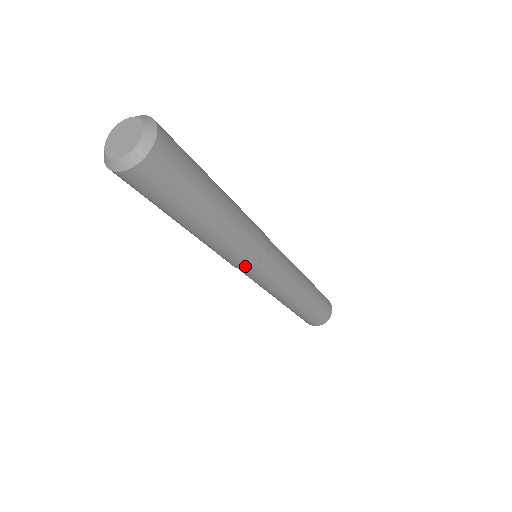
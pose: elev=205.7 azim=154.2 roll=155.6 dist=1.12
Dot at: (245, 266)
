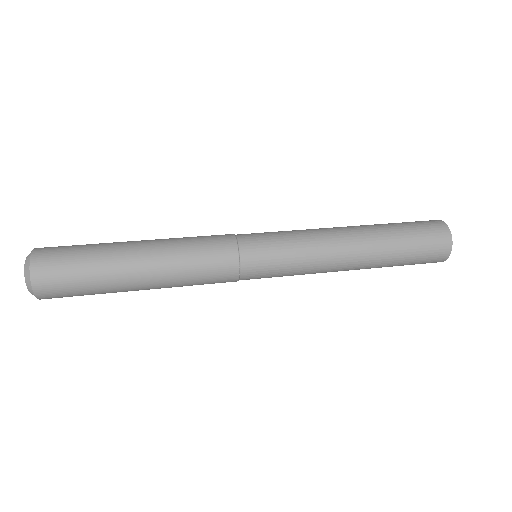
Dot at: occluded
